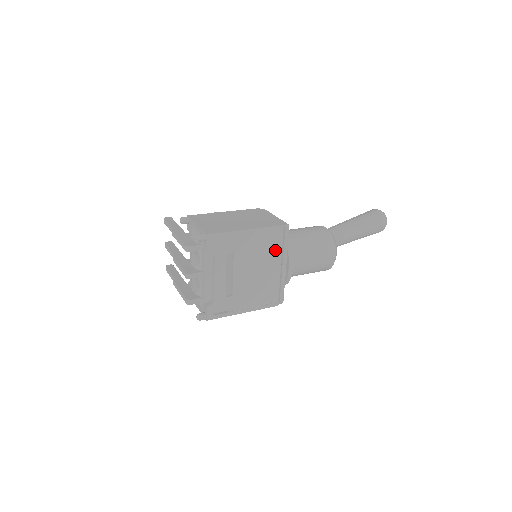
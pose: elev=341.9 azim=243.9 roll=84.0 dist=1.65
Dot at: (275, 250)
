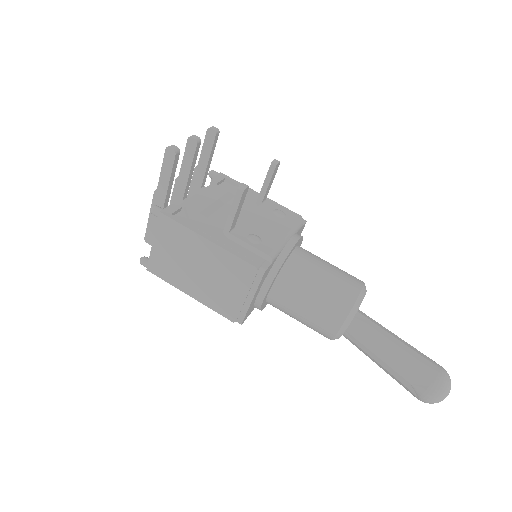
Dot at: occluded
